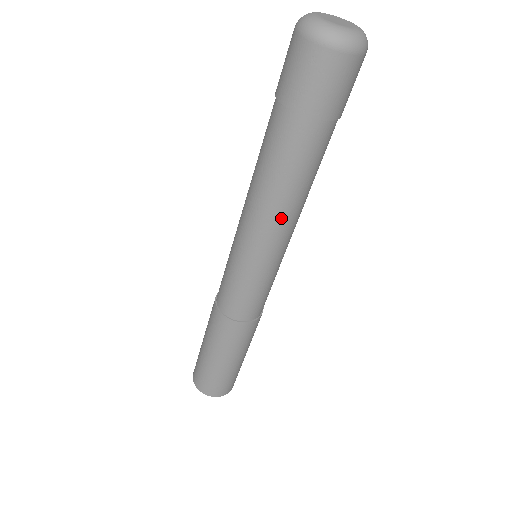
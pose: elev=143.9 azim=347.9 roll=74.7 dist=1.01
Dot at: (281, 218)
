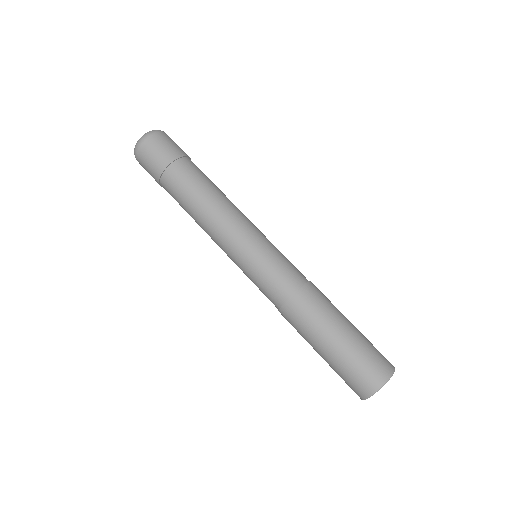
Dot at: (227, 207)
